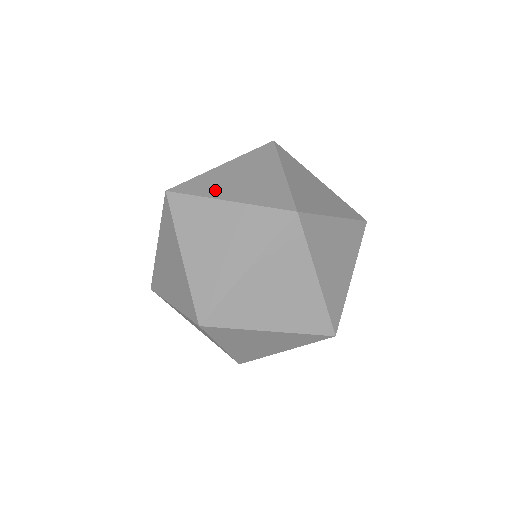
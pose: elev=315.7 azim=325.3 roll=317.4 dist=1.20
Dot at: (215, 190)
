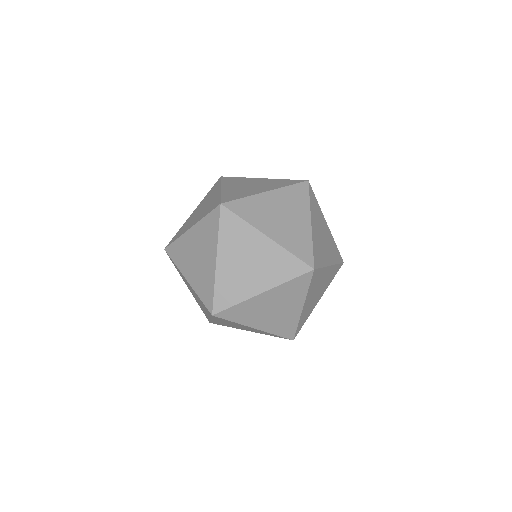
Dot at: (259, 220)
